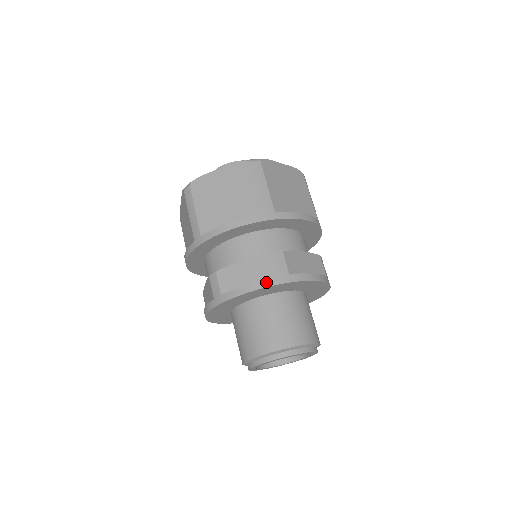
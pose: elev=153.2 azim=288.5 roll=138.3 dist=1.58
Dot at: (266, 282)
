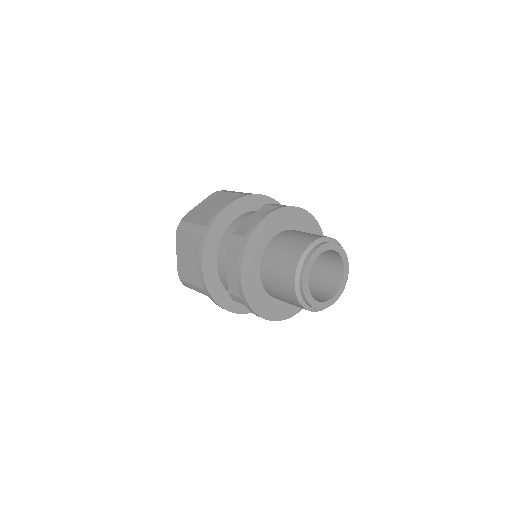
Dot at: (273, 209)
